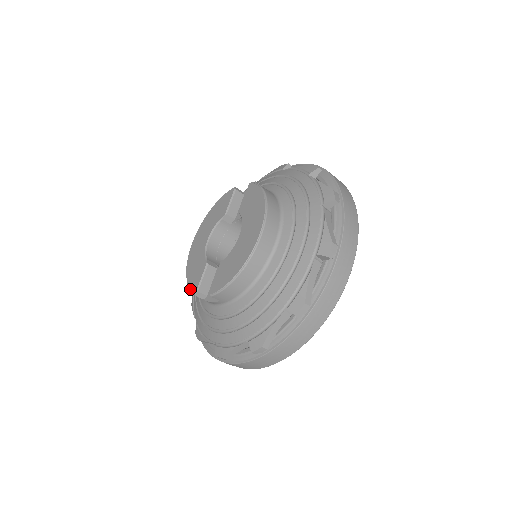
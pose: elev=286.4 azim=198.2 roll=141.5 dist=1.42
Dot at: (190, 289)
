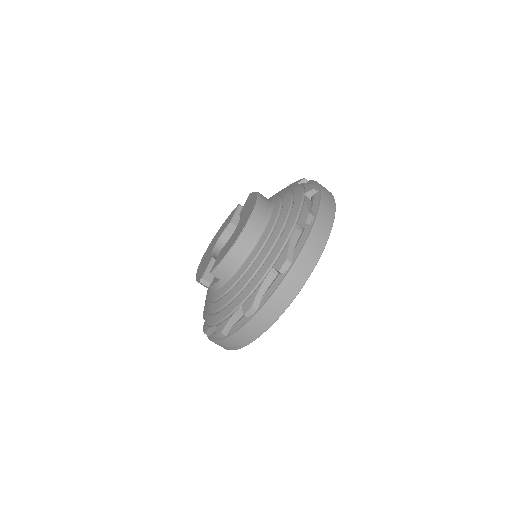
Dot at: (197, 280)
